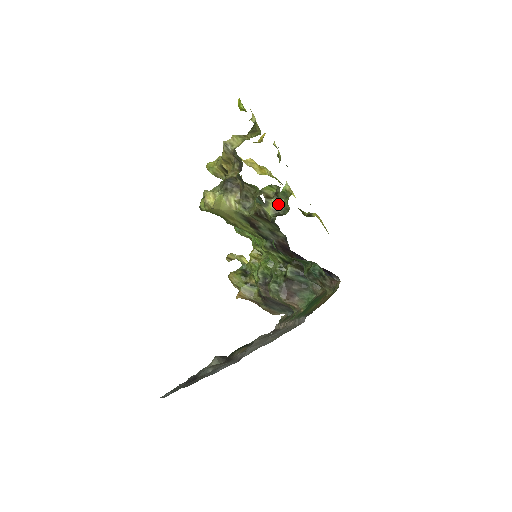
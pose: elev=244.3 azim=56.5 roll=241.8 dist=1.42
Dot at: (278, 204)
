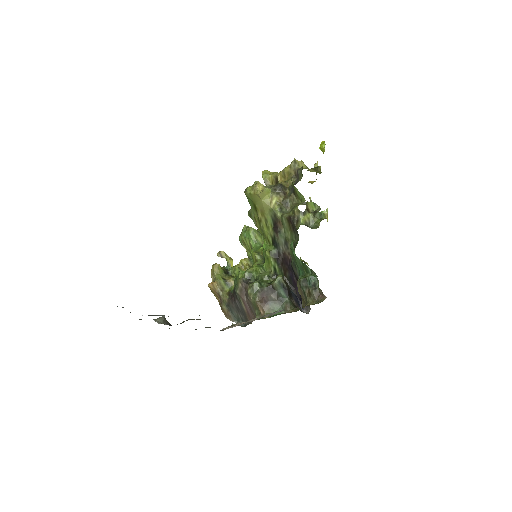
Dot at: (311, 220)
